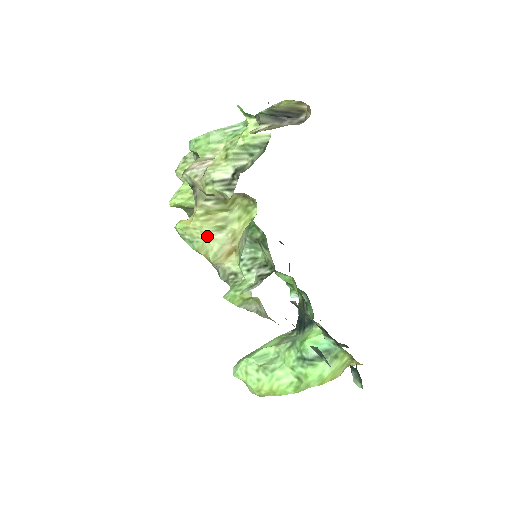
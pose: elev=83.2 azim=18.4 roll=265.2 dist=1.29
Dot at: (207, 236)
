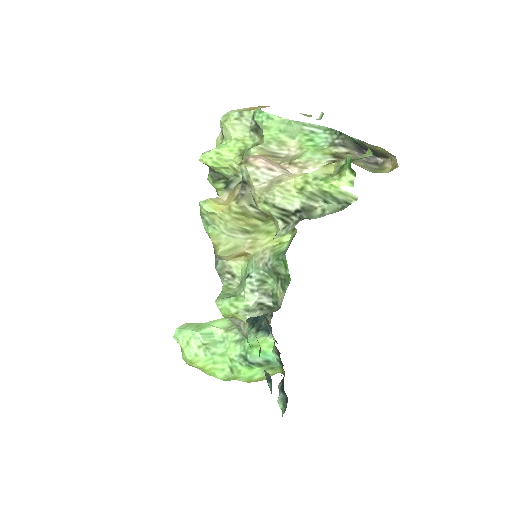
Dot at: (228, 231)
